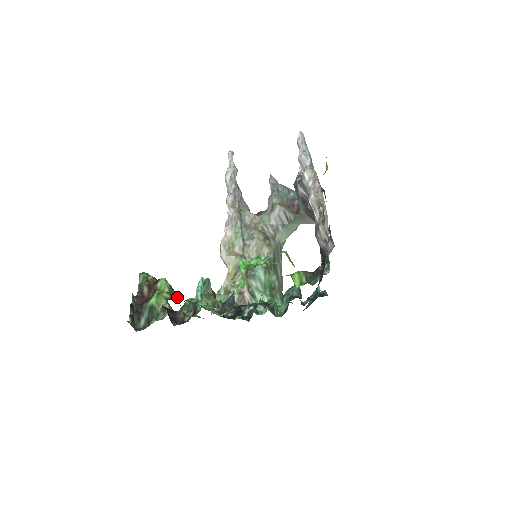
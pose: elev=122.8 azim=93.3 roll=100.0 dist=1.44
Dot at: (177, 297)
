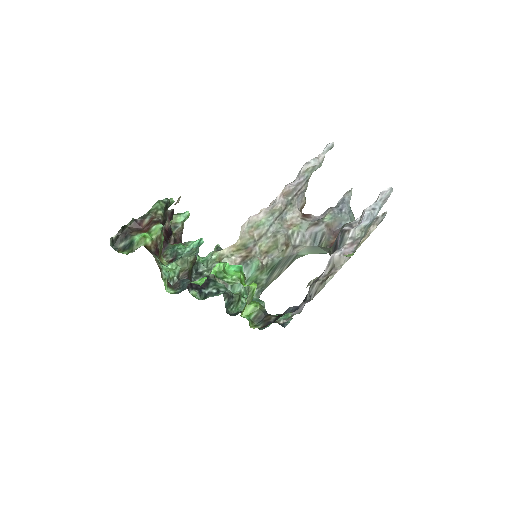
Dot at: (156, 248)
